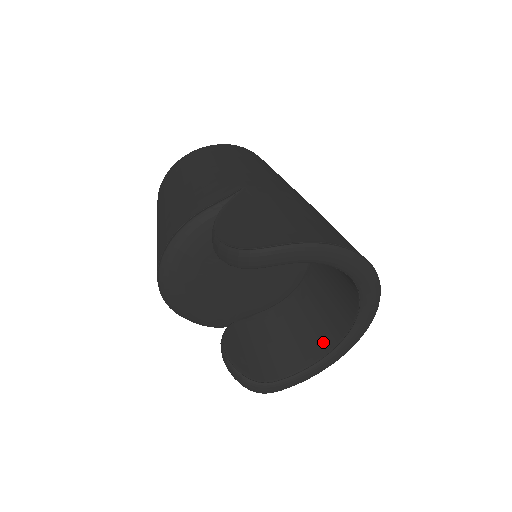
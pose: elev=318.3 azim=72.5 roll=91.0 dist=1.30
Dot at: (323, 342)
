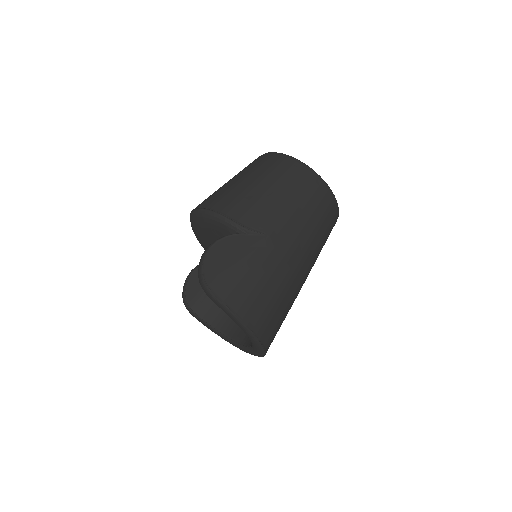
Dot at: (233, 329)
